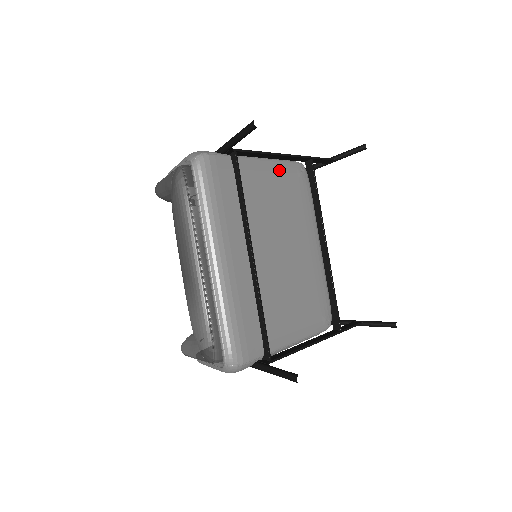
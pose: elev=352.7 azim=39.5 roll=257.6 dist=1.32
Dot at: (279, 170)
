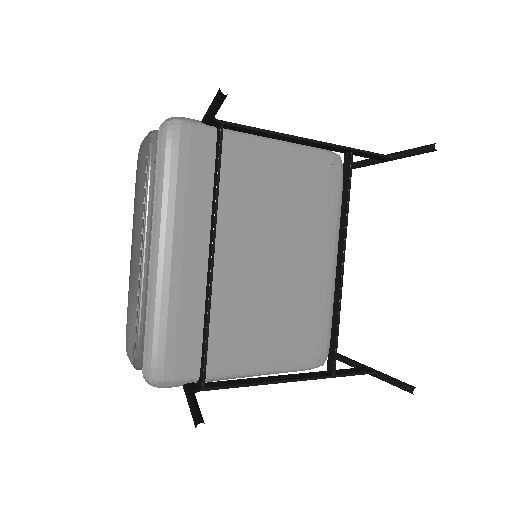
Dot at: (293, 157)
